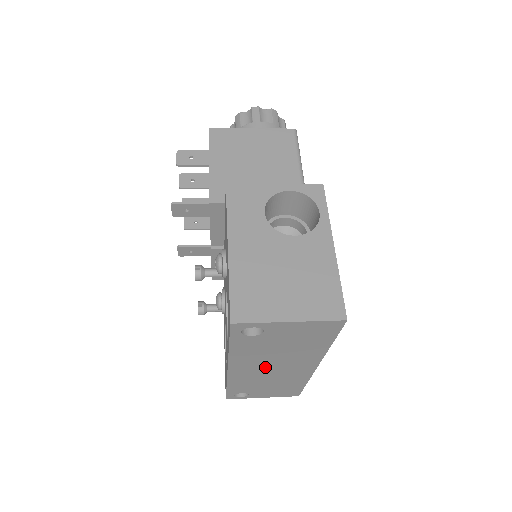
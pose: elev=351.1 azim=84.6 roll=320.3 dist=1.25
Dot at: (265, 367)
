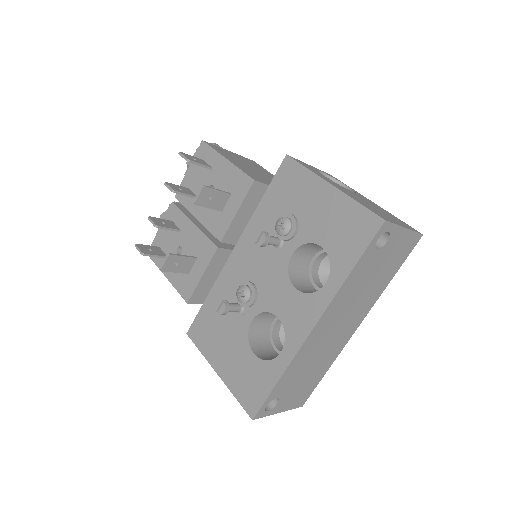
Dot at: (336, 324)
